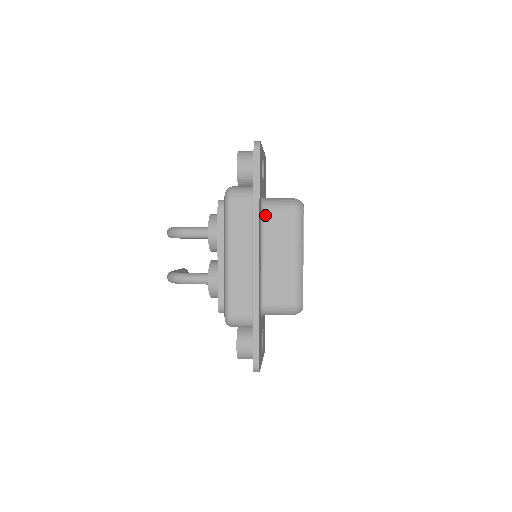
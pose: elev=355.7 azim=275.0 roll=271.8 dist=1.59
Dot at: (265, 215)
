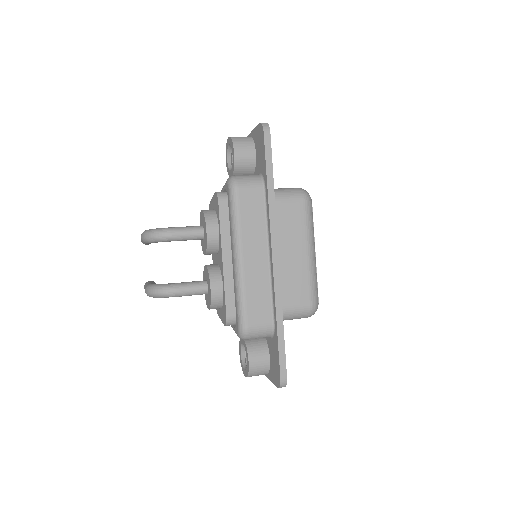
Dot at: occluded
